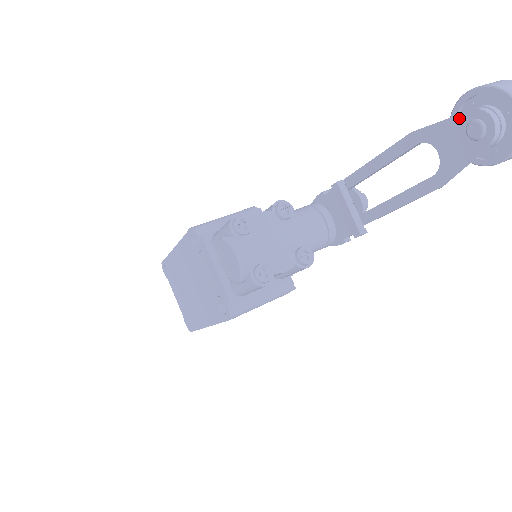
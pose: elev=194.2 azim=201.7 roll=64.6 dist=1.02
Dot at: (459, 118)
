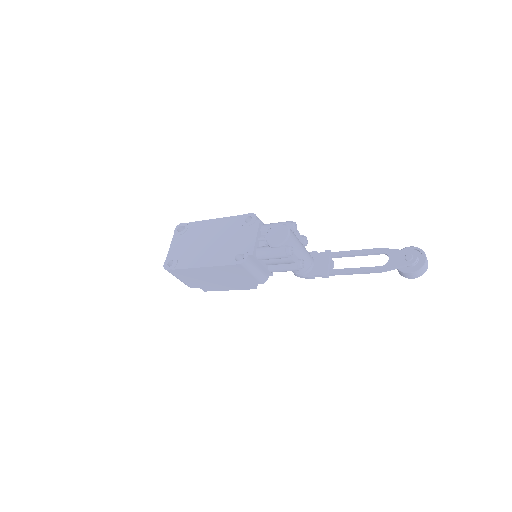
Dot at: (405, 251)
